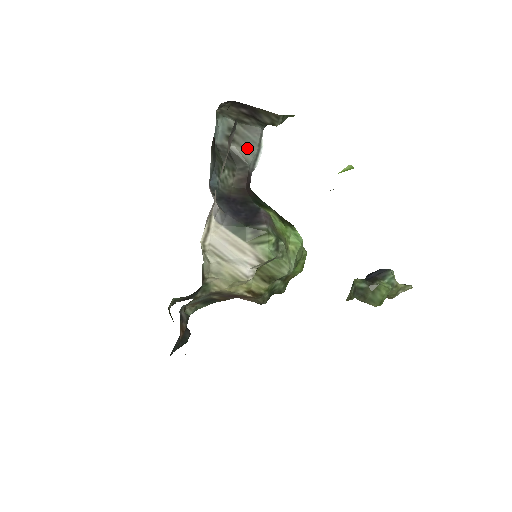
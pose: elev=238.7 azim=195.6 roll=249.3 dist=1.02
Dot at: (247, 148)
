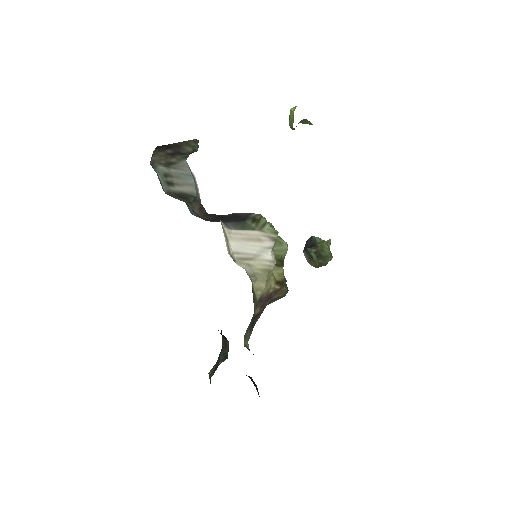
Dot at: (186, 183)
